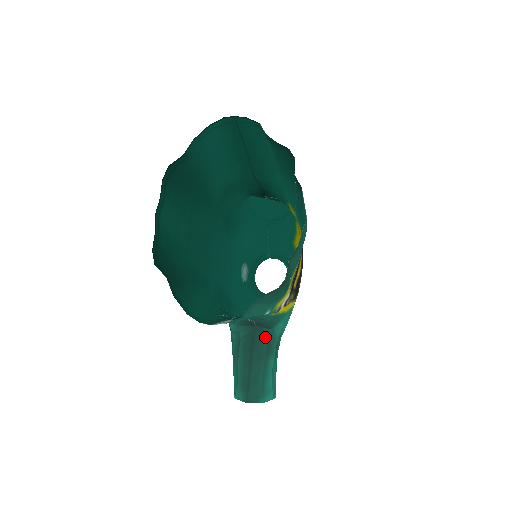
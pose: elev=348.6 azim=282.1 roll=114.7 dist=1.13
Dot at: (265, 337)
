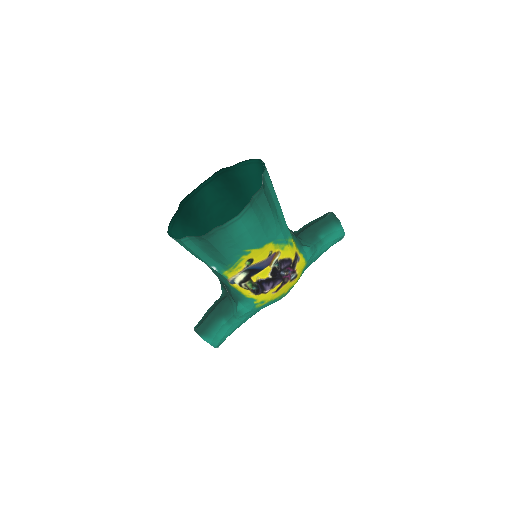
Dot at: (229, 304)
